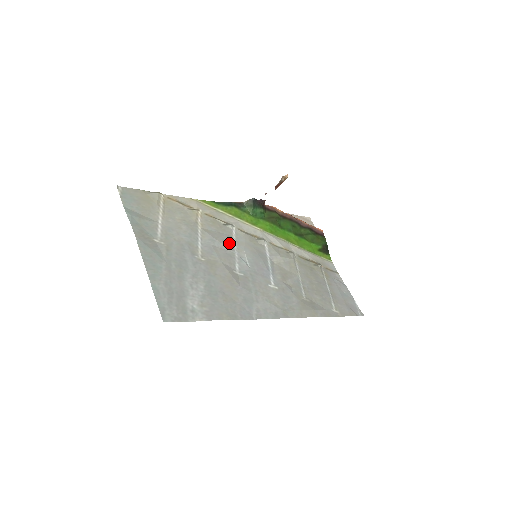
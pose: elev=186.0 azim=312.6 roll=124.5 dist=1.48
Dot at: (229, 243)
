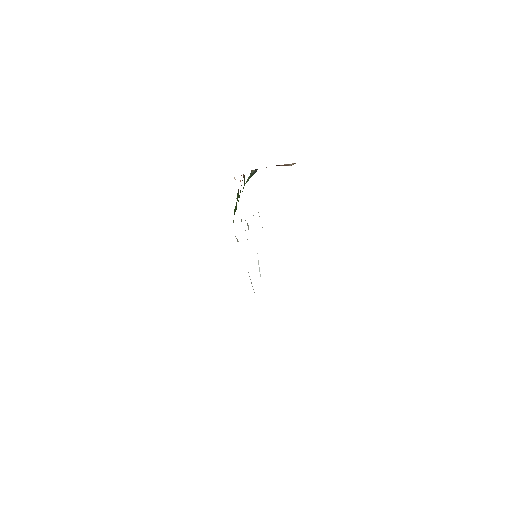
Dot at: occluded
